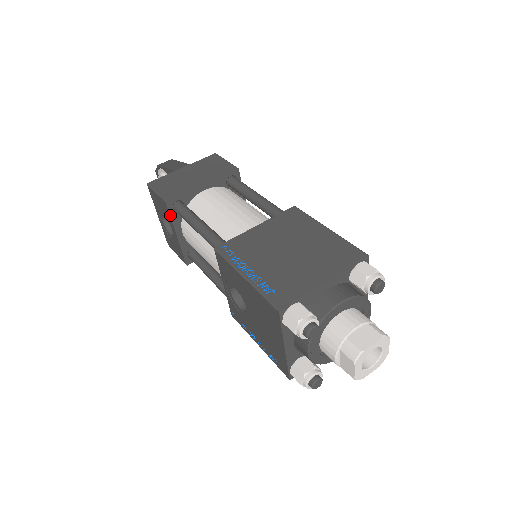
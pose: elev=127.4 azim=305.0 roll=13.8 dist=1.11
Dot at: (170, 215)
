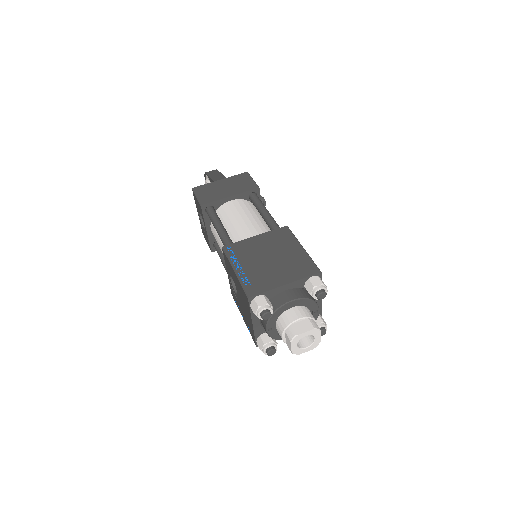
Dot at: (203, 215)
